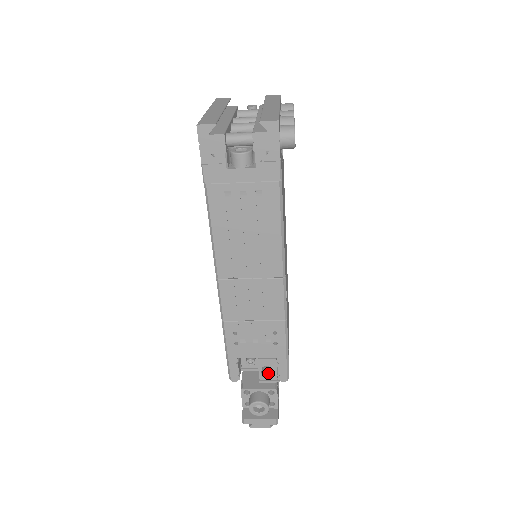
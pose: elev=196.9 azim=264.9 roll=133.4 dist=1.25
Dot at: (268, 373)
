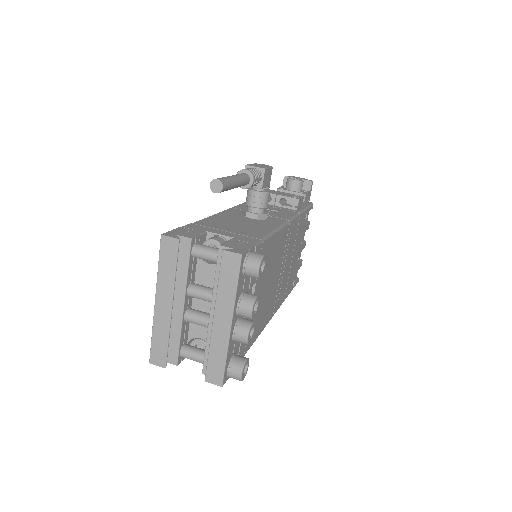
Dot at: occluded
